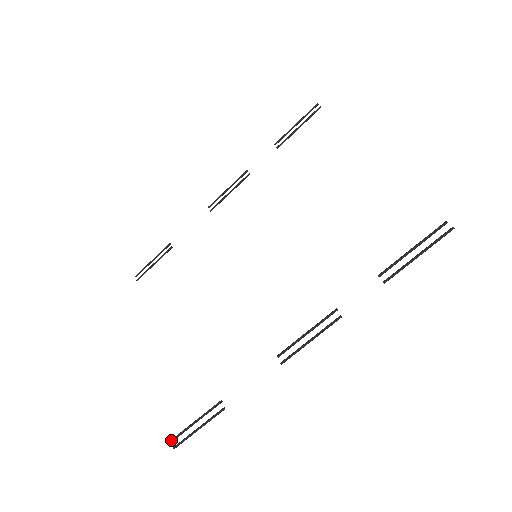
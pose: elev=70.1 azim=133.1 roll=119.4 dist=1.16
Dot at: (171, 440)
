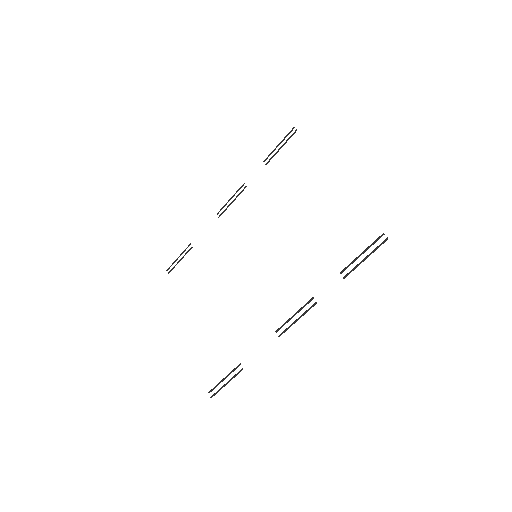
Dot at: (208, 392)
